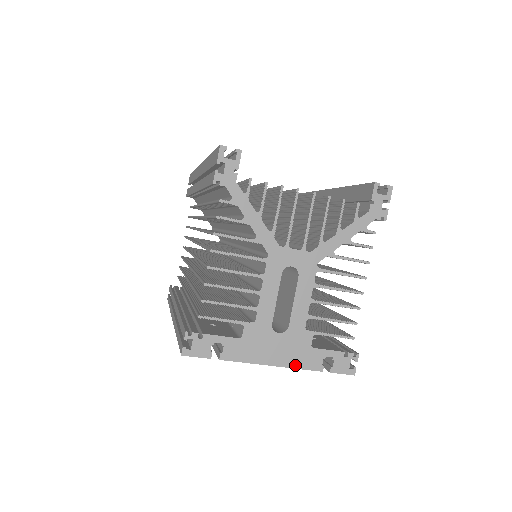
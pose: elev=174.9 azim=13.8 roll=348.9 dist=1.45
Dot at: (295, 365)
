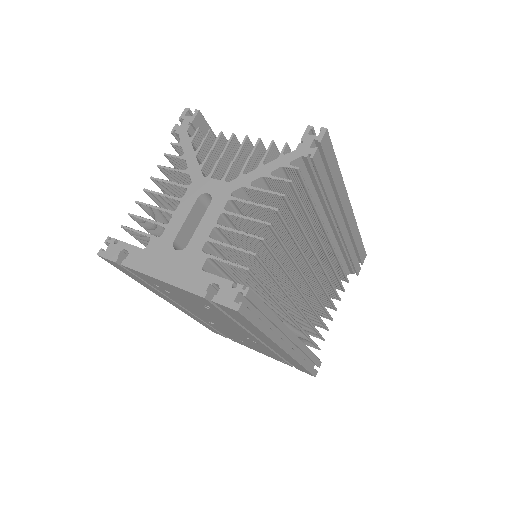
Dot at: (180, 284)
